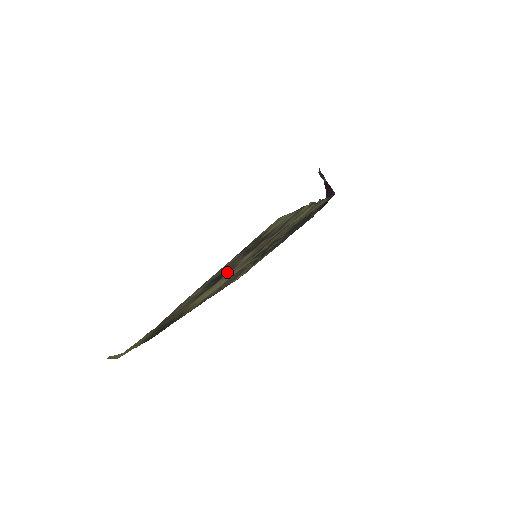
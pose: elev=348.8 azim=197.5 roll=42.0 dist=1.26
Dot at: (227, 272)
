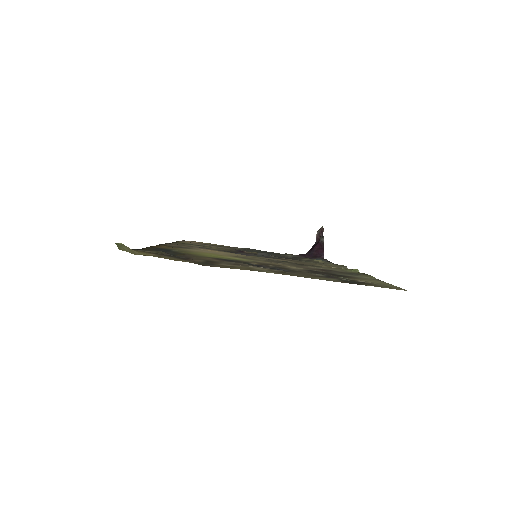
Dot at: (267, 264)
